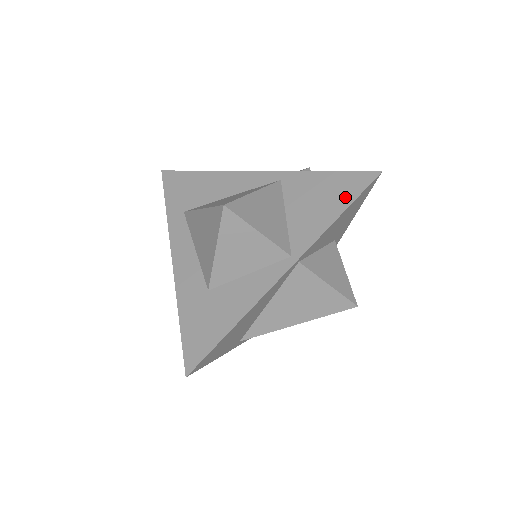
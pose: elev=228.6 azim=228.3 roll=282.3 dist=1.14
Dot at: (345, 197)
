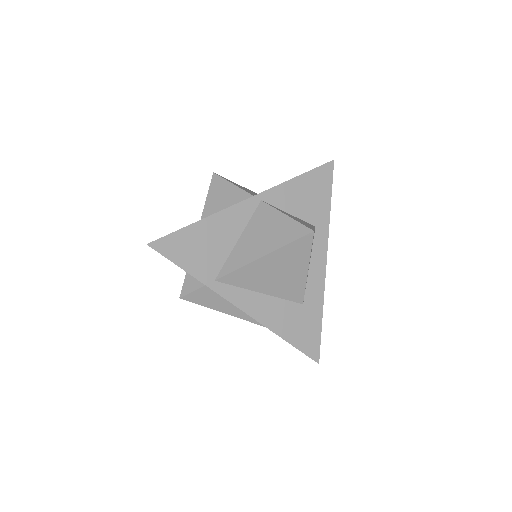
Dot at: occluded
